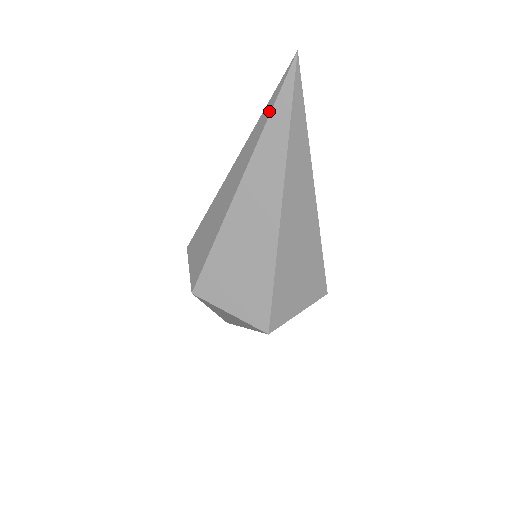
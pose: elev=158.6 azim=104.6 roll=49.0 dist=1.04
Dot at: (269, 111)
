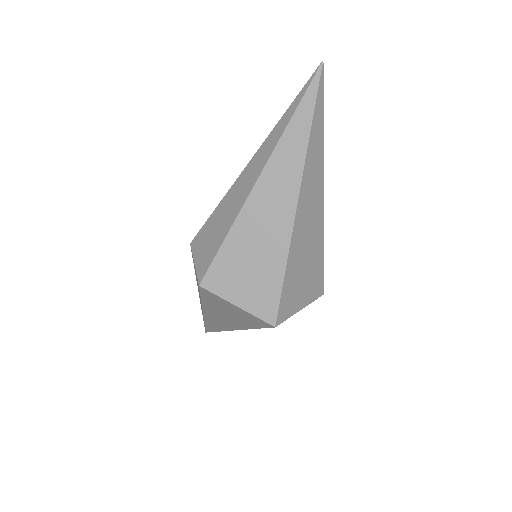
Dot at: (292, 112)
